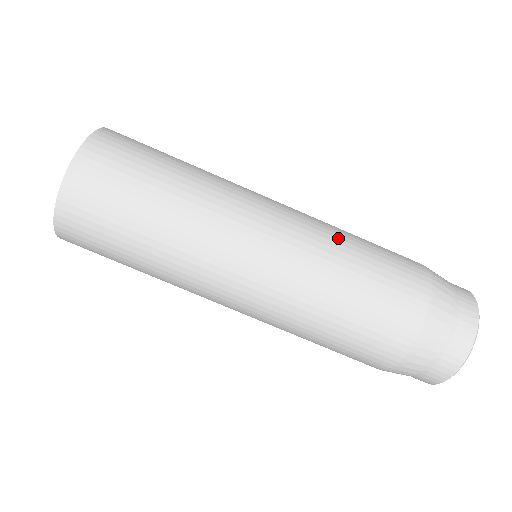
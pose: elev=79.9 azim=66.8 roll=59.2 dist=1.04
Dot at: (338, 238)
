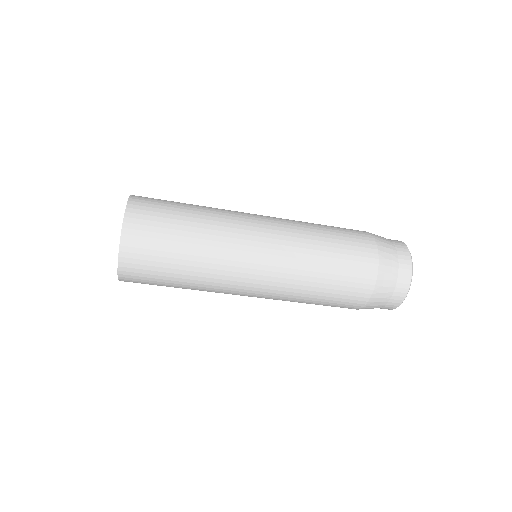
Dot at: (310, 235)
